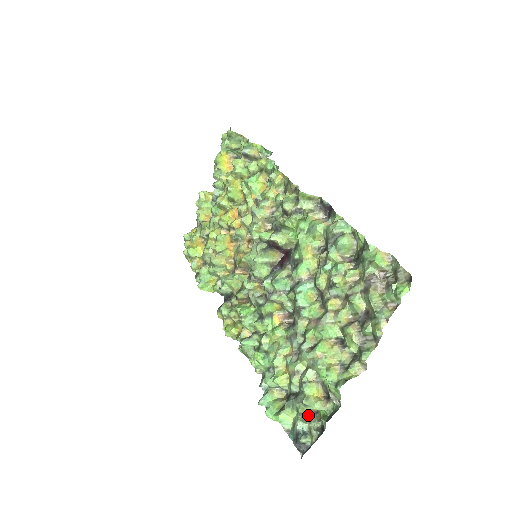
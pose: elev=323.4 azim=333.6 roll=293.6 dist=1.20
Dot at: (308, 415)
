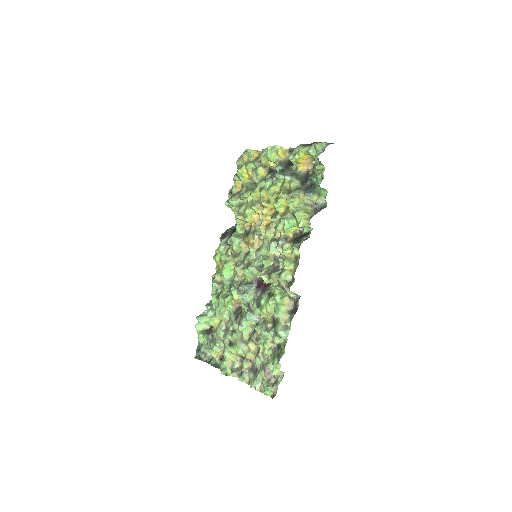
Dot at: occluded
